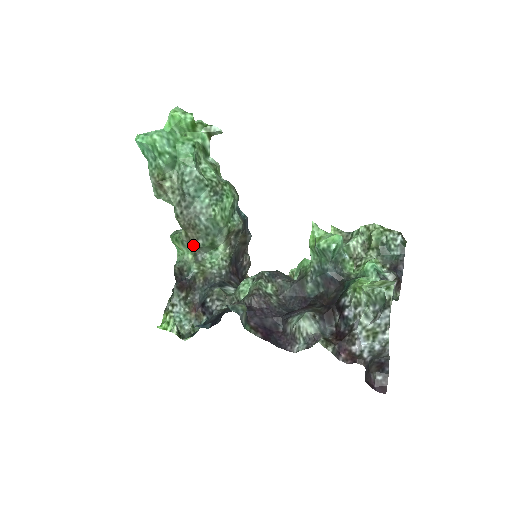
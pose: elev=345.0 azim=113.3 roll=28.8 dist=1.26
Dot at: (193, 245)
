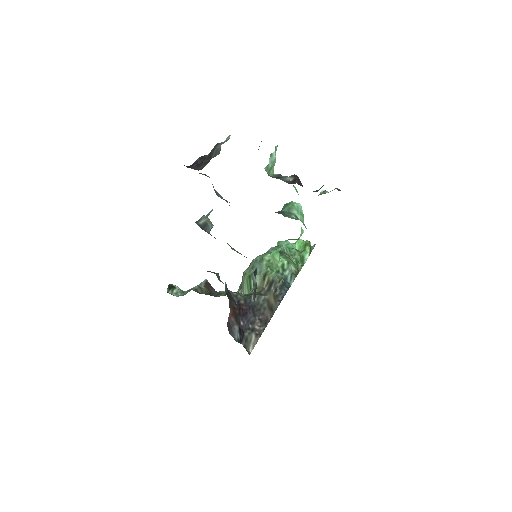
Dot at: occluded
